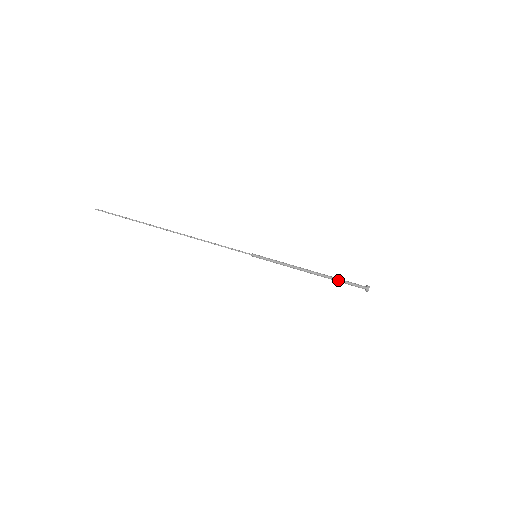
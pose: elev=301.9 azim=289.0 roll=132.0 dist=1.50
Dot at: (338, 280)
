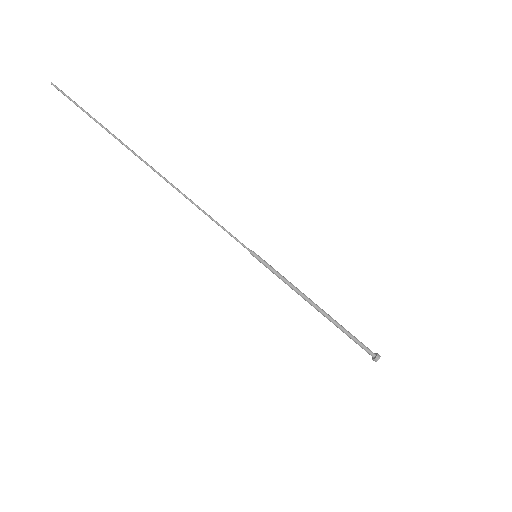
Dot at: (346, 333)
